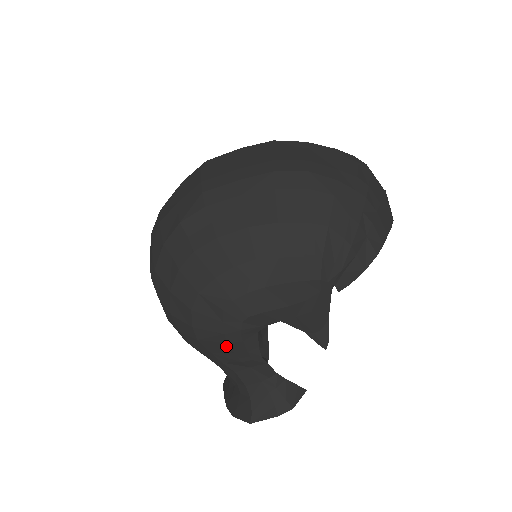
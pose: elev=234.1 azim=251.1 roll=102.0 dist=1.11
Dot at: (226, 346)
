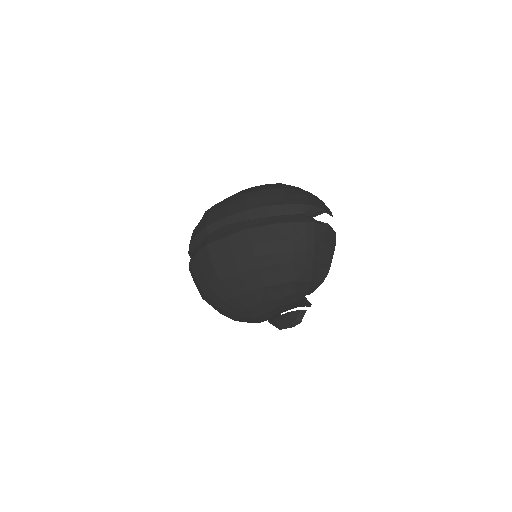
Dot at: occluded
